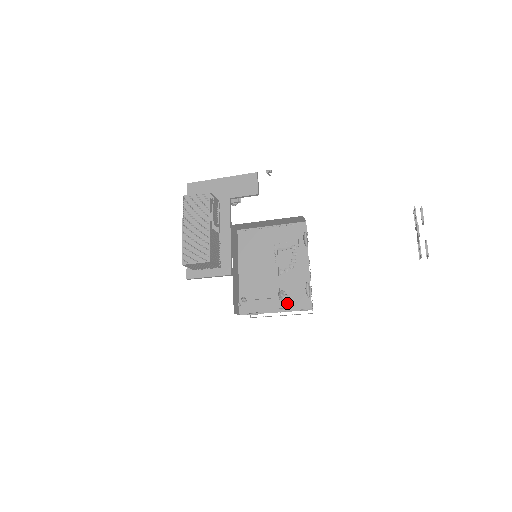
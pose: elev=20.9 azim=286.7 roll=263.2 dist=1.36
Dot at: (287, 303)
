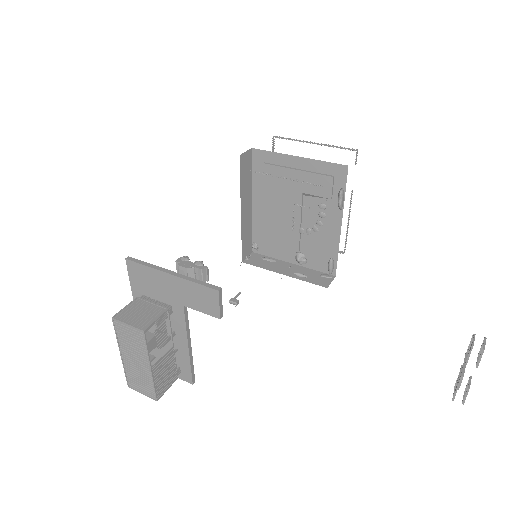
Dot at: (307, 259)
